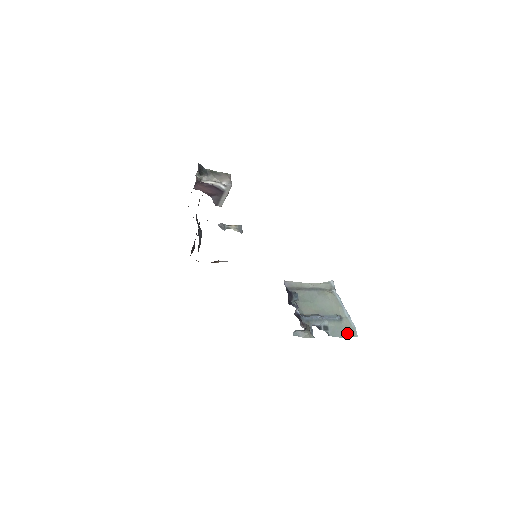
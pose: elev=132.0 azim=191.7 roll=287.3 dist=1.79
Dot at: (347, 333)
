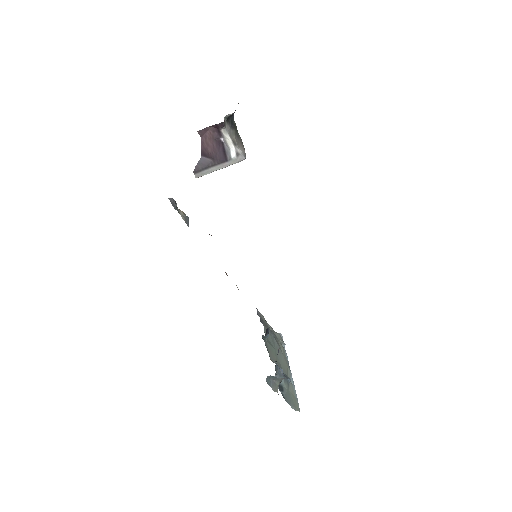
Dot at: (294, 404)
